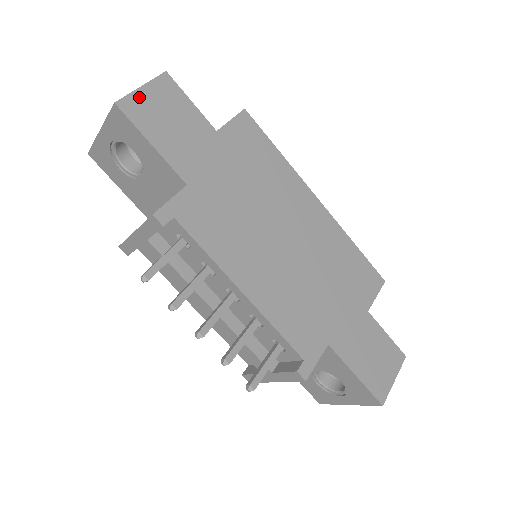
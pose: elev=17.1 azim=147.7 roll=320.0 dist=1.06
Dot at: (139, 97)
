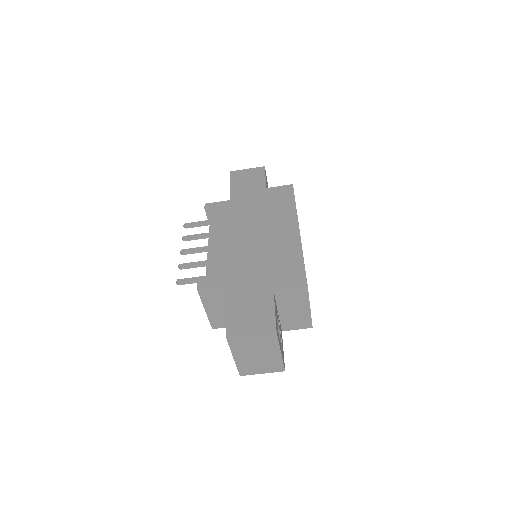
Dot at: (243, 172)
